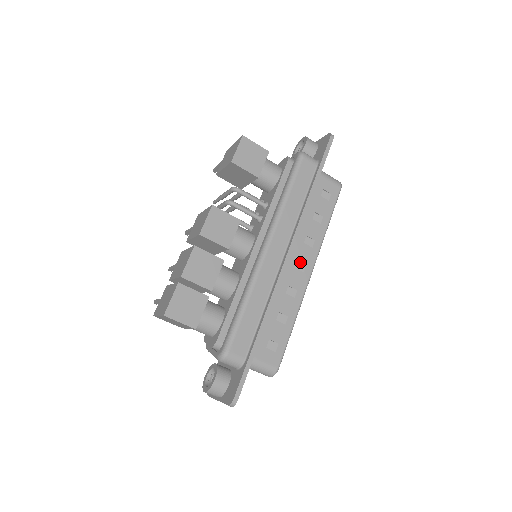
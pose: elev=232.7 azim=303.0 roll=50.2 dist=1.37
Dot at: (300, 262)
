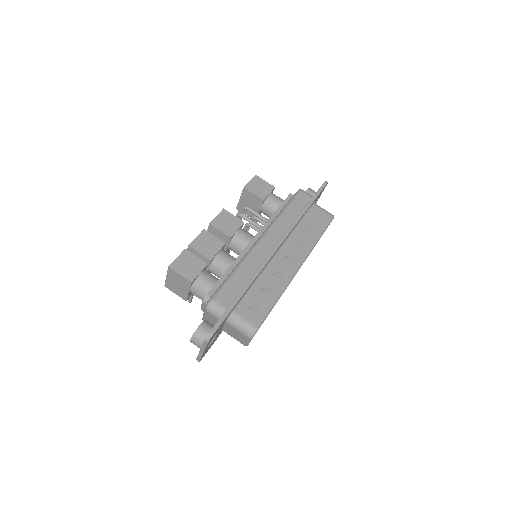
Dot at: (290, 257)
